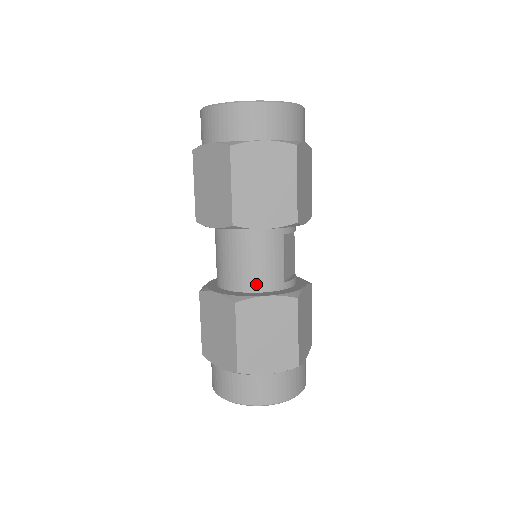
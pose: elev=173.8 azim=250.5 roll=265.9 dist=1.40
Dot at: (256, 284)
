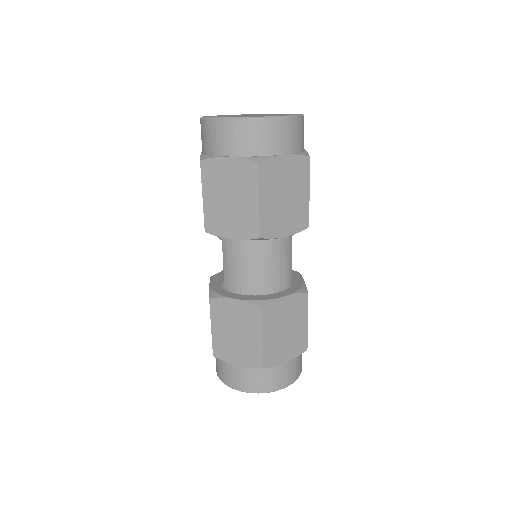
Dot at: (272, 286)
